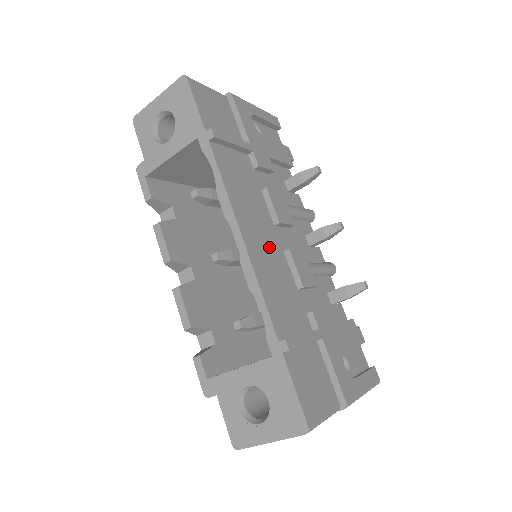
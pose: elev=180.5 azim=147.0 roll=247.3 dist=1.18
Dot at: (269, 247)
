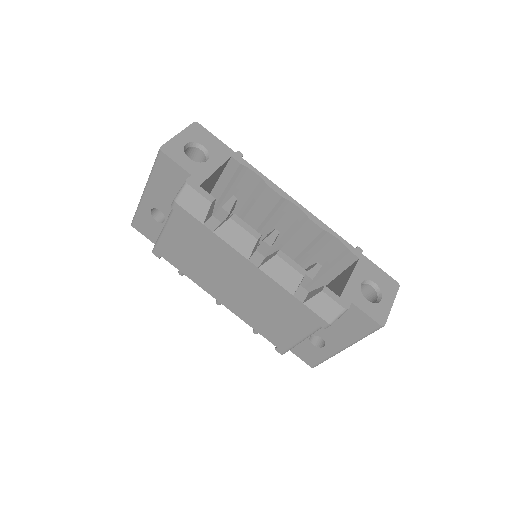
Dot at: occluded
